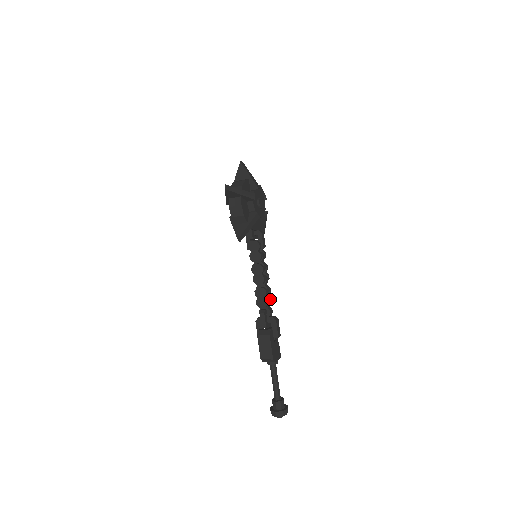
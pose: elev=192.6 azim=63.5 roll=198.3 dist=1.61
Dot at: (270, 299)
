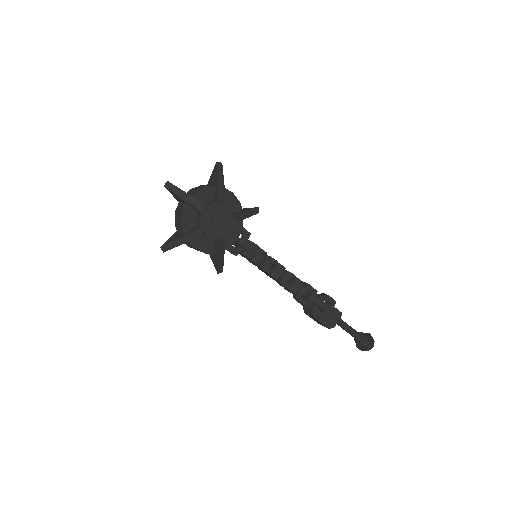
Dot at: (297, 283)
